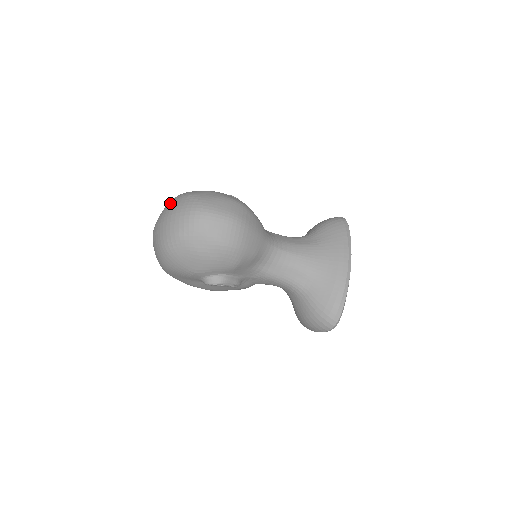
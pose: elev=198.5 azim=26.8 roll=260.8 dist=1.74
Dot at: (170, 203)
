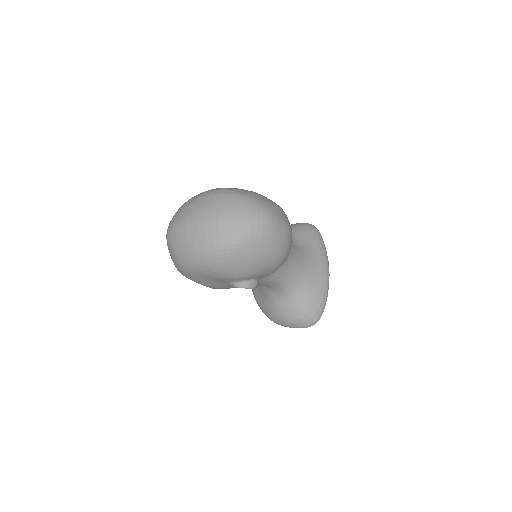
Dot at: (219, 199)
